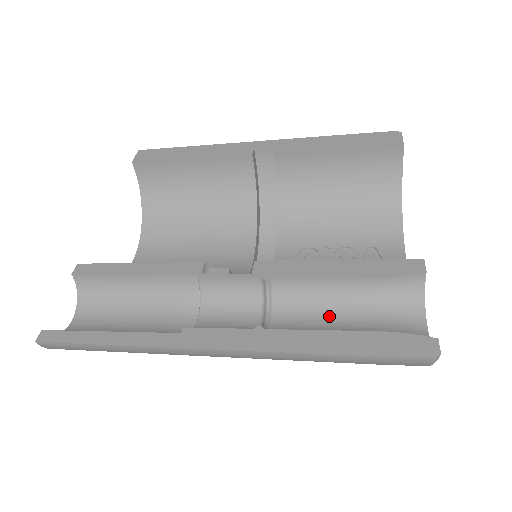
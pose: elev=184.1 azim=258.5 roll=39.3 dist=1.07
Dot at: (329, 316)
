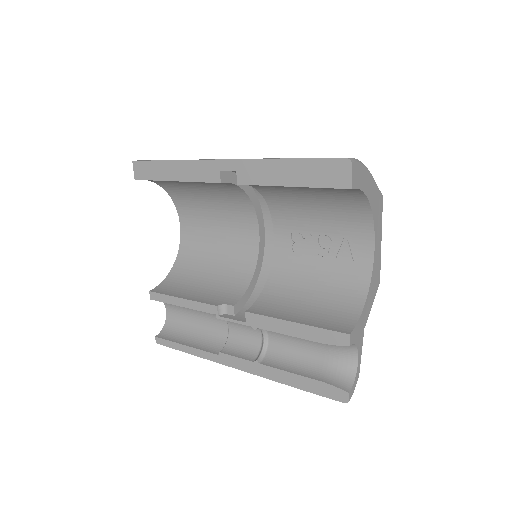
Dot at: (299, 343)
